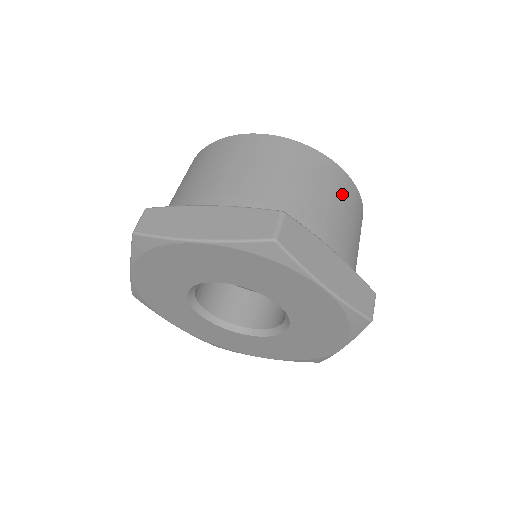
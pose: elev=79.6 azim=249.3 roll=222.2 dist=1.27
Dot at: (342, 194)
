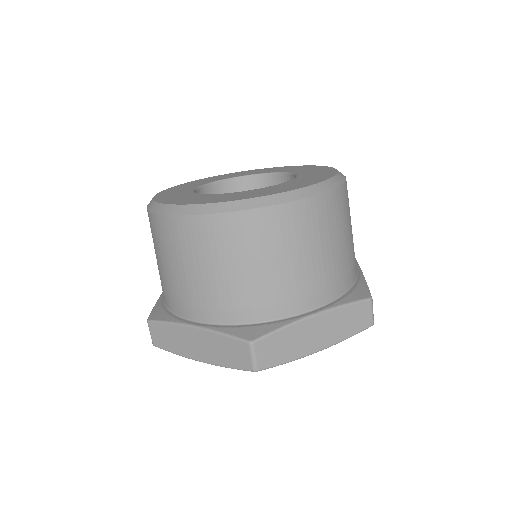
Dot at: (303, 234)
